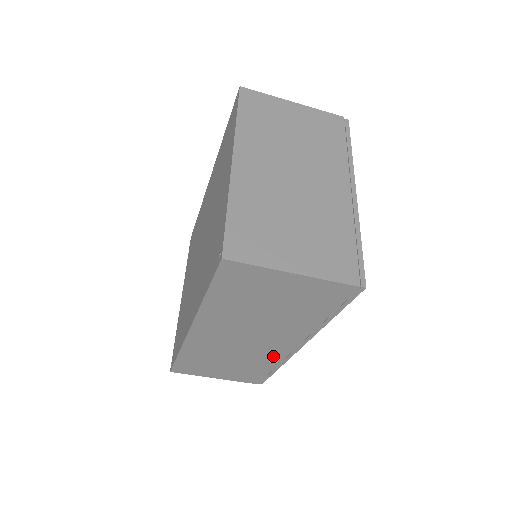
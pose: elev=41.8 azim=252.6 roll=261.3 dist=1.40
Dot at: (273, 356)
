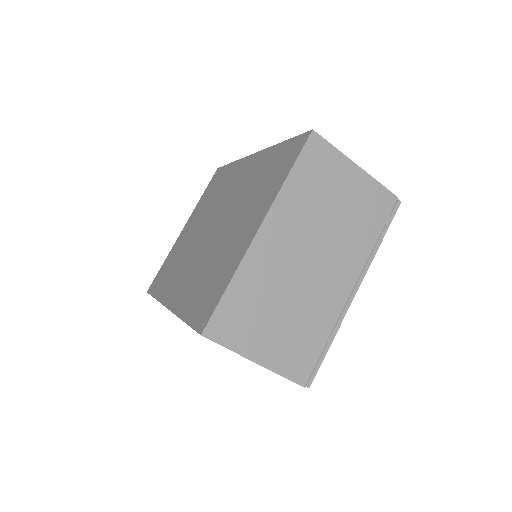
Dot at: occluded
